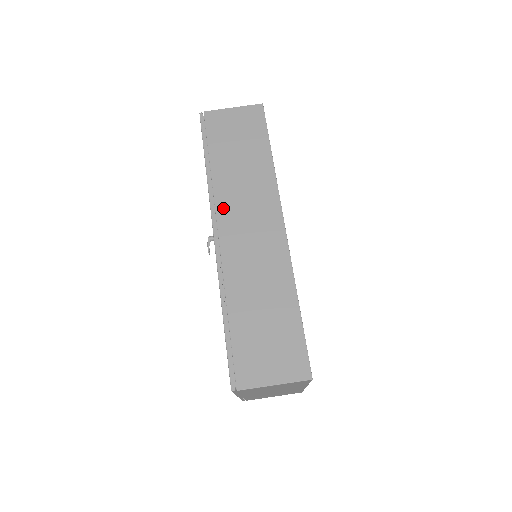
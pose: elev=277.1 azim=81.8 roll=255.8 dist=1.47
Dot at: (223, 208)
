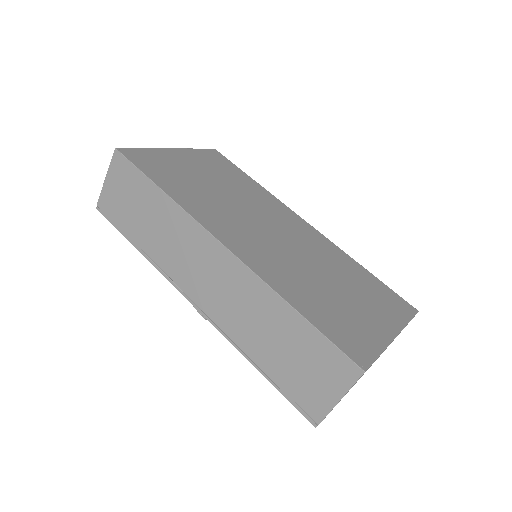
Dot at: (177, 275)
